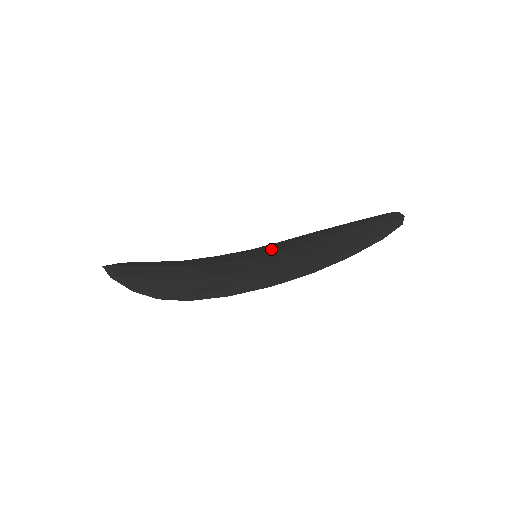
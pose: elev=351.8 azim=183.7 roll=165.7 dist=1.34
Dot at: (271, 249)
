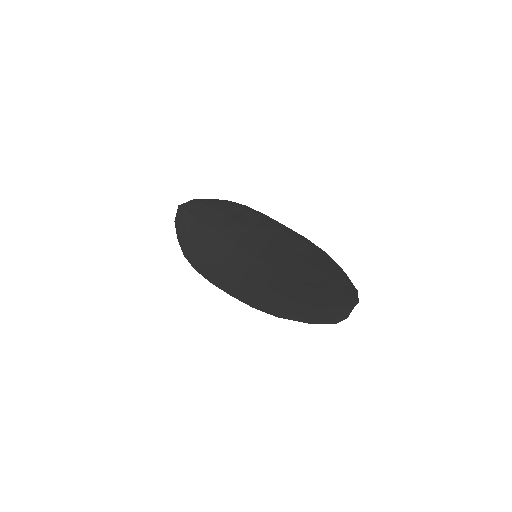
Dot at: (275, 252)
